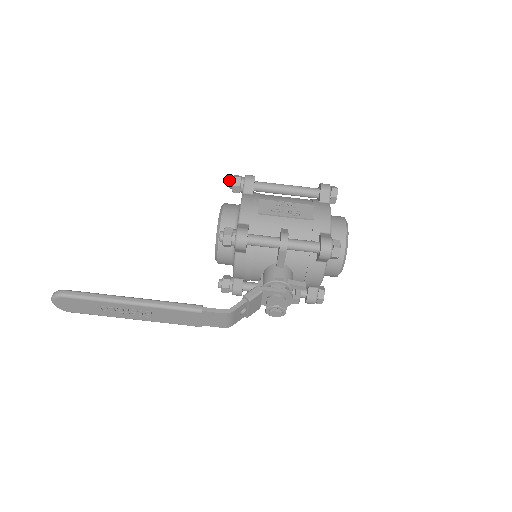
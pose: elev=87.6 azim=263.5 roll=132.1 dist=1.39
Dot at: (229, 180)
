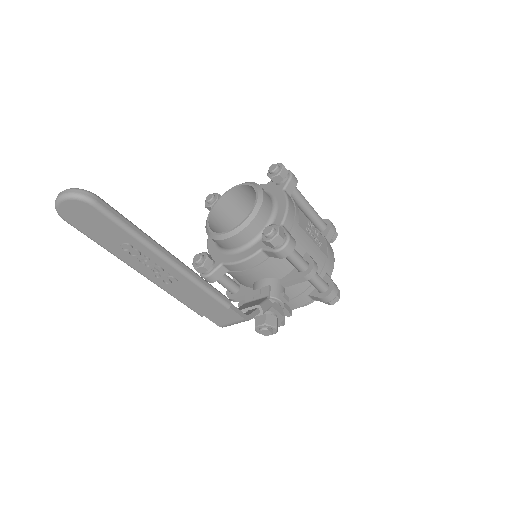
Dot at: (277, 165)
